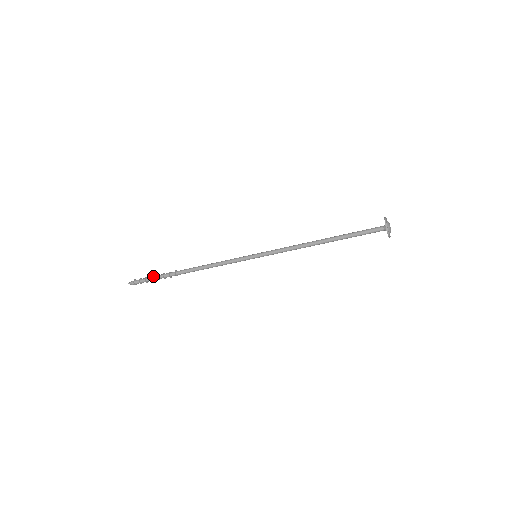
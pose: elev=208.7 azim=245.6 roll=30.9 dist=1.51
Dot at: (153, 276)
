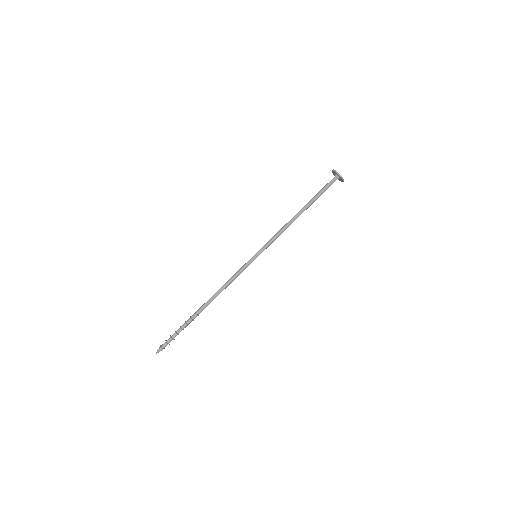
Dot at: (179, 331)
